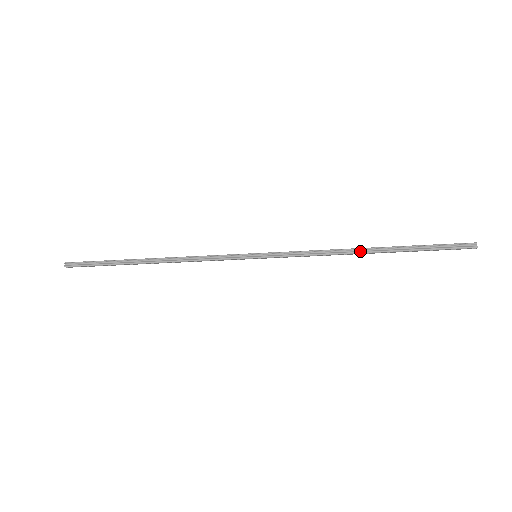
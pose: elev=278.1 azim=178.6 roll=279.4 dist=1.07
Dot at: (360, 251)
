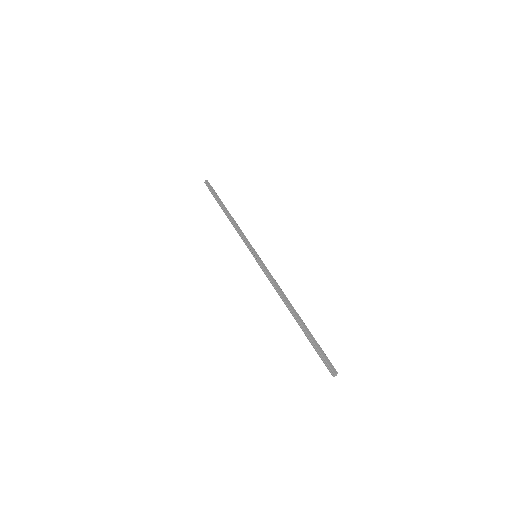
Dot at: (288, 307)
